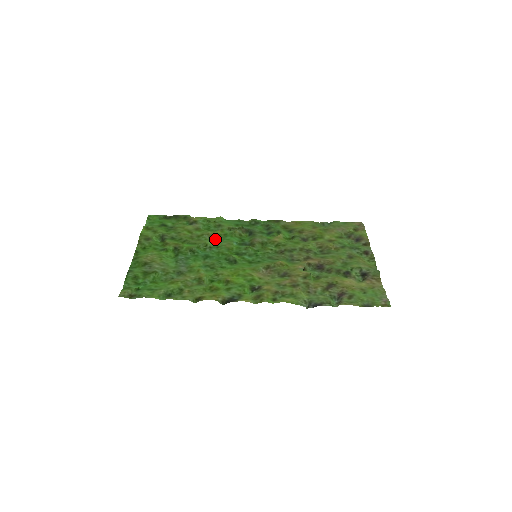
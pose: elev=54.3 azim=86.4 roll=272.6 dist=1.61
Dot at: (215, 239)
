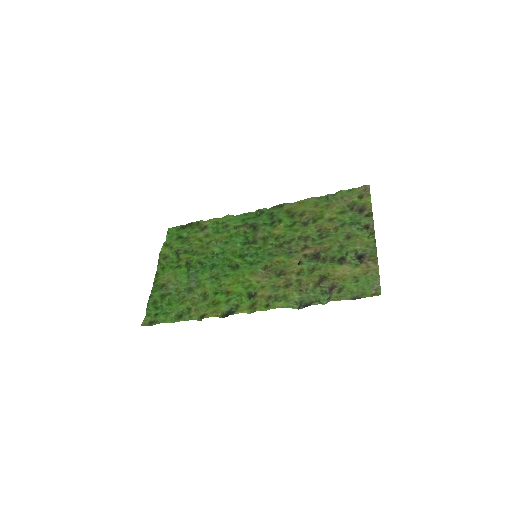
Dot at: (222, 243)
